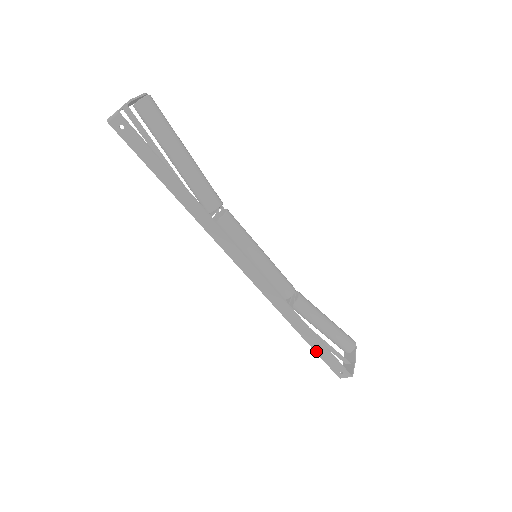
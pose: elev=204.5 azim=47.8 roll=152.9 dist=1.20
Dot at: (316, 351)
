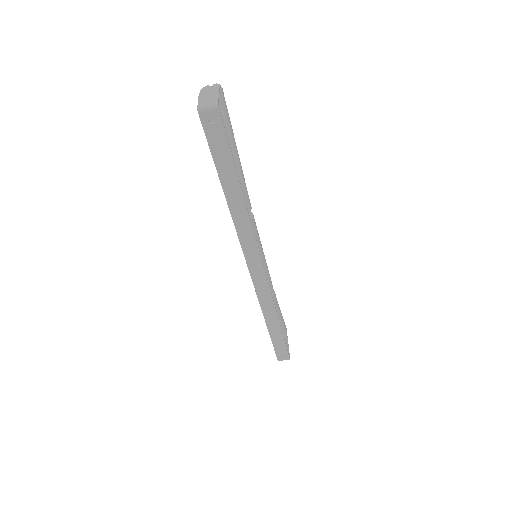
Dot at: (272, 339)
